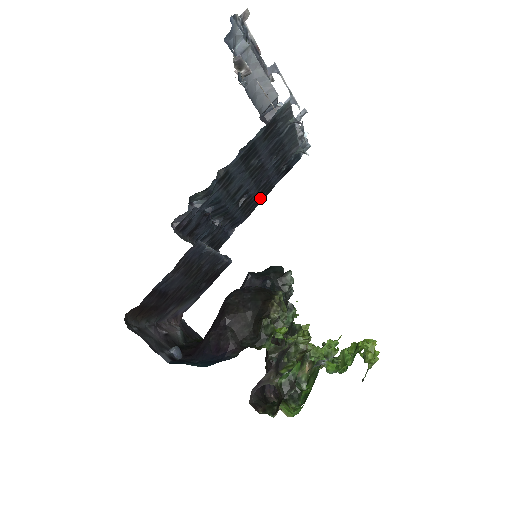
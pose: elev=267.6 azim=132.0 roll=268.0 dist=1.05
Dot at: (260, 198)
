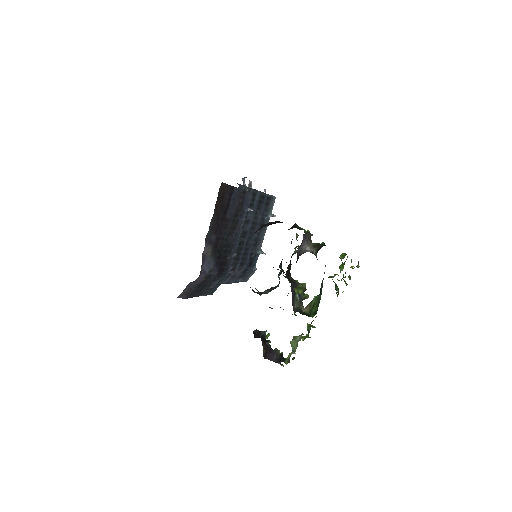
Dot at: (240, 261)
